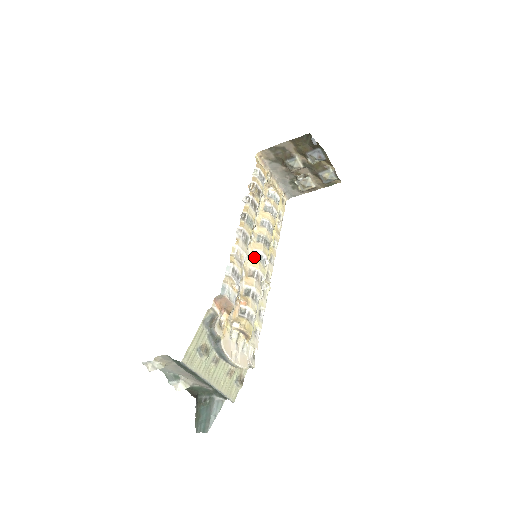
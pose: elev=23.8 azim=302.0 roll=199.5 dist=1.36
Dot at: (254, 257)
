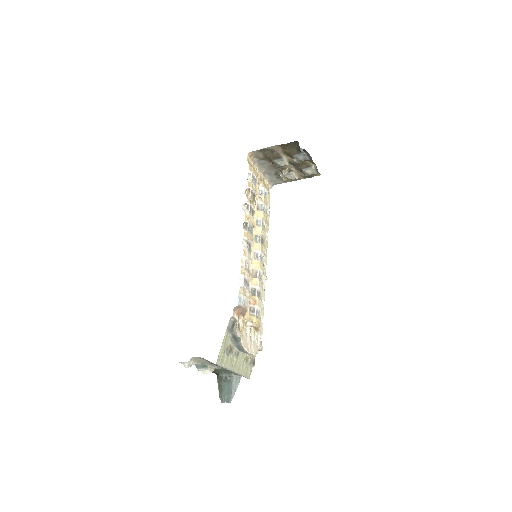
Dot at: (255, 258)
